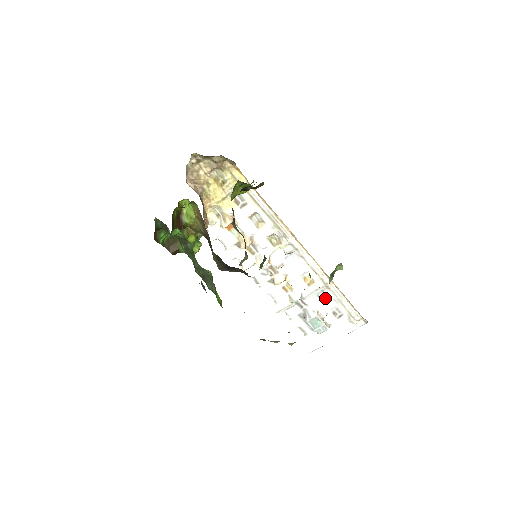
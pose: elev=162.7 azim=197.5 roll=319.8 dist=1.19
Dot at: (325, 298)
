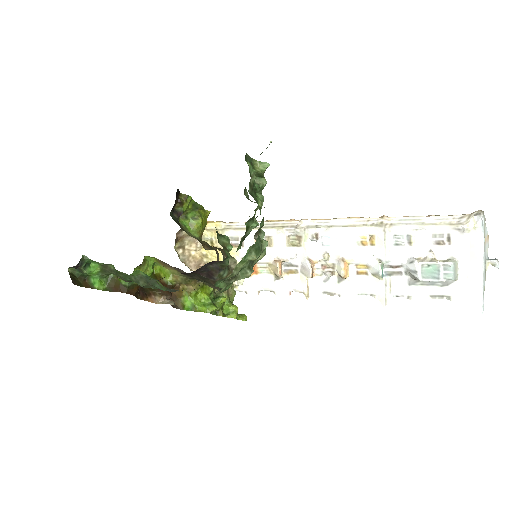
Dot at: (406, 239)
